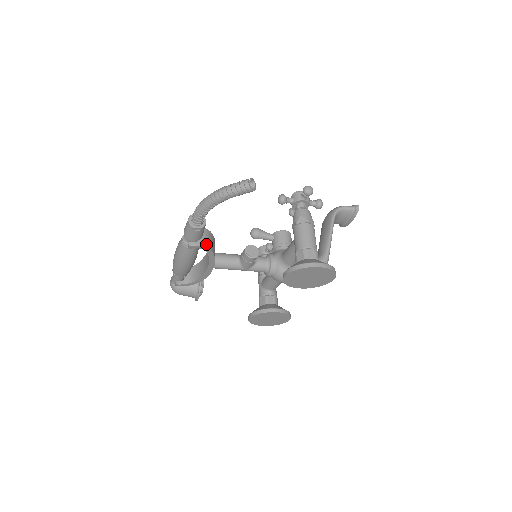
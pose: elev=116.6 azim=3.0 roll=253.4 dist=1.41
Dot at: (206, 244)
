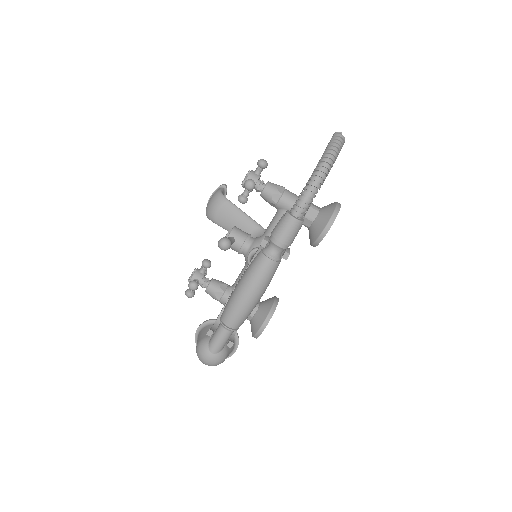
Dot at: occluded
